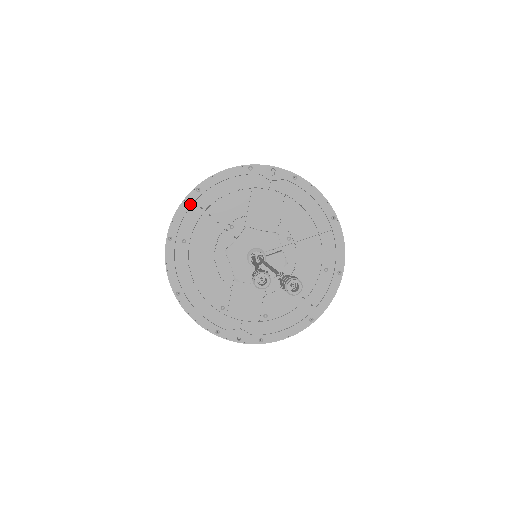
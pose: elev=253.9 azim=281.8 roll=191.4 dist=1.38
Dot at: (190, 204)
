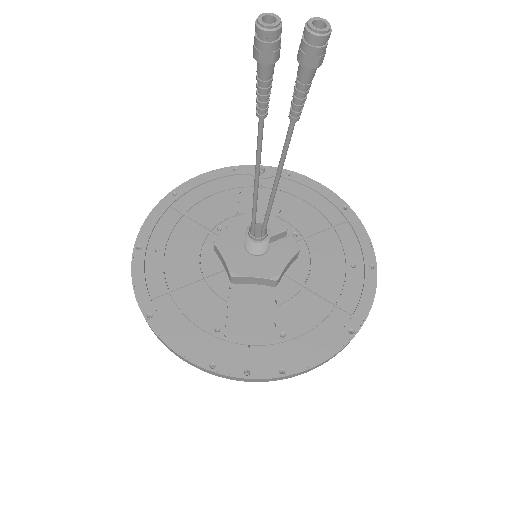
Dot at: (165, 209)
